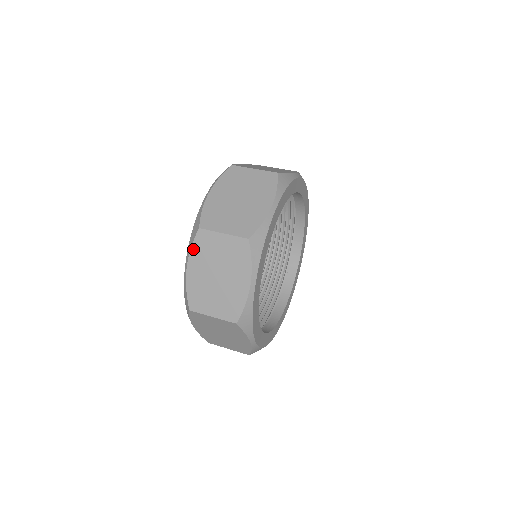
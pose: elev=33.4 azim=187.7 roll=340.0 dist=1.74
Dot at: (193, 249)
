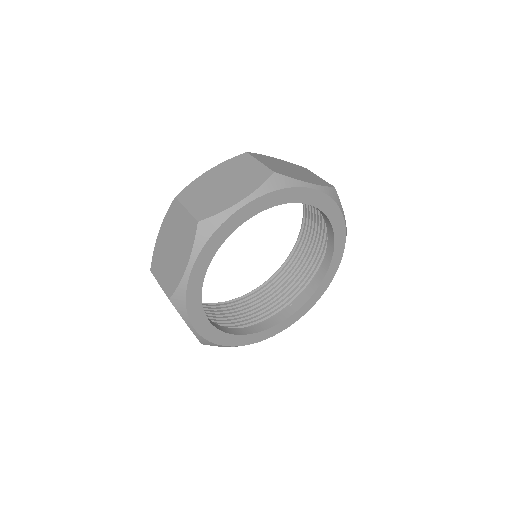
Dot at: (227, 162)
